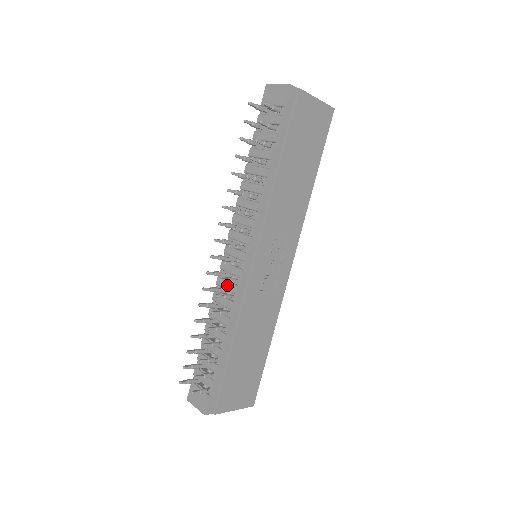
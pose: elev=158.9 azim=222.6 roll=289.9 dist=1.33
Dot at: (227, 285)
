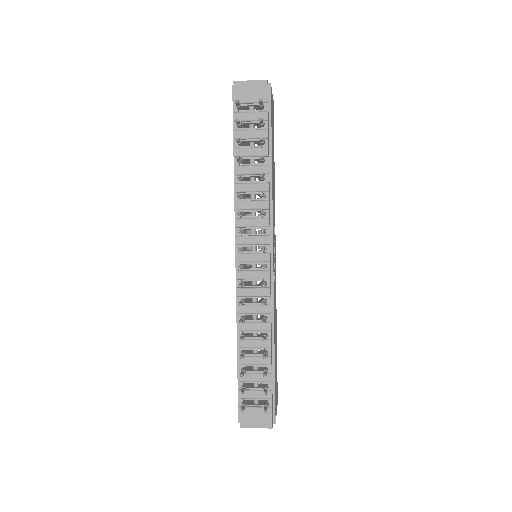
Dot at: (255, 292)
